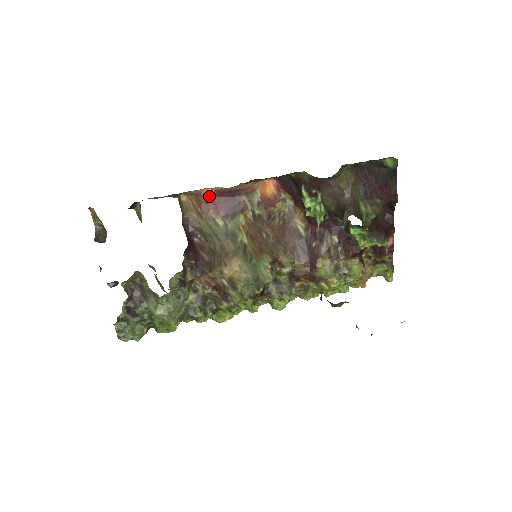
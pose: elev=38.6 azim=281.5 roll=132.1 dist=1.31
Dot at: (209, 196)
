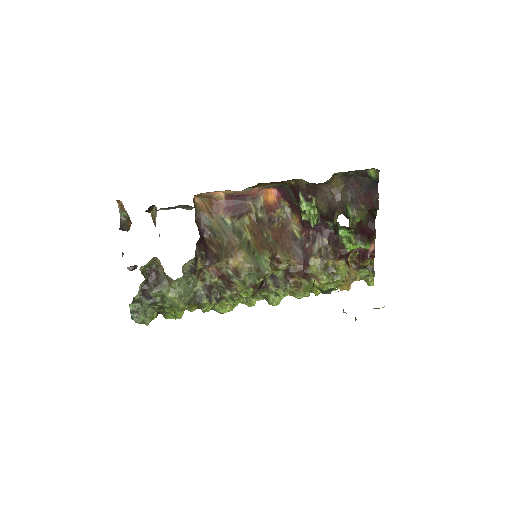
Dot at: (220, 199)
